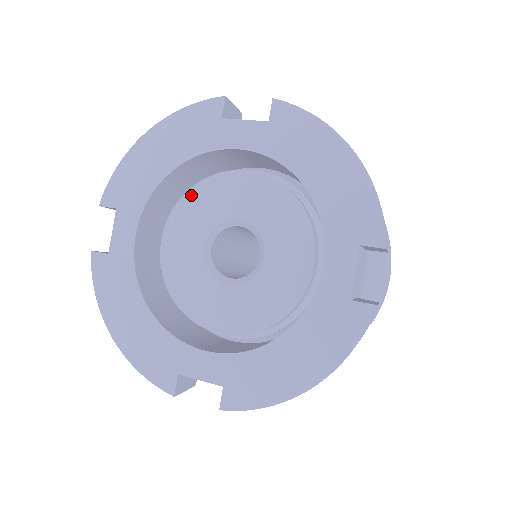
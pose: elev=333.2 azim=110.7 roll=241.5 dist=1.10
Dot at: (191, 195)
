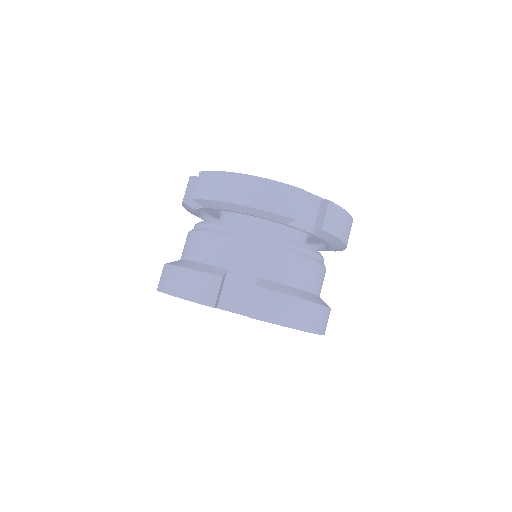
Dot at: occluded
